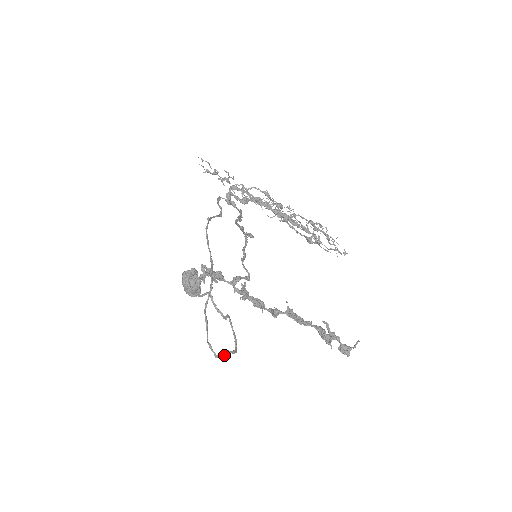
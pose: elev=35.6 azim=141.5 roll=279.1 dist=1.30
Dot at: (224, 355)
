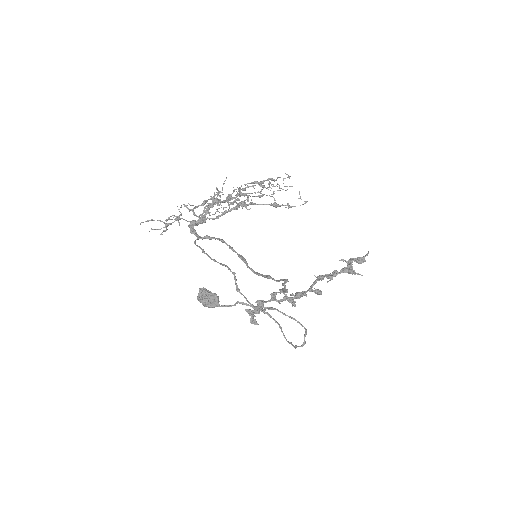
Dot at: occluded
